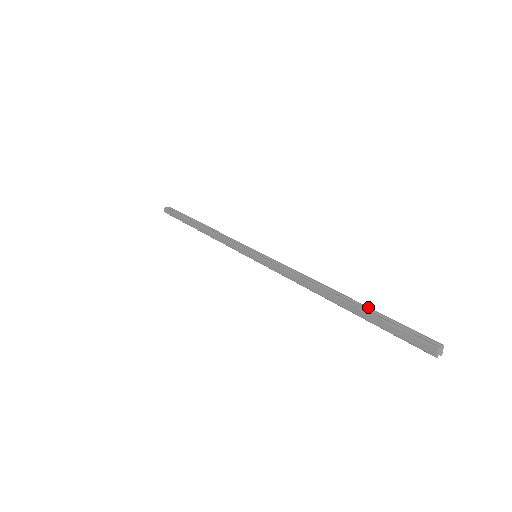
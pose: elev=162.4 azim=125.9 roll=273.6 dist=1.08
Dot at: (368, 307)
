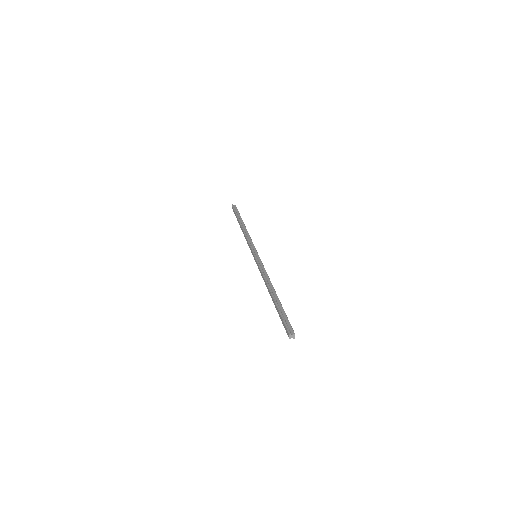
Dot at: (281, 304)
